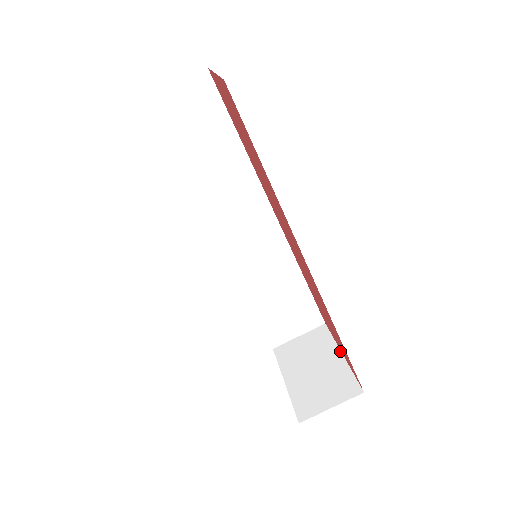
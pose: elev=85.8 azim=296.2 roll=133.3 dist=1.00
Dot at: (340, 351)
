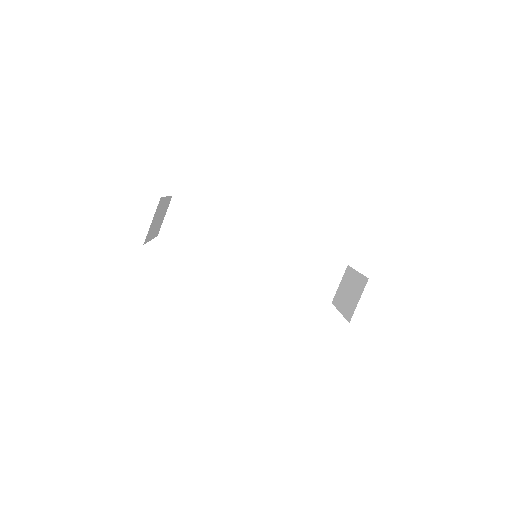
Dot at: (356, 271)
